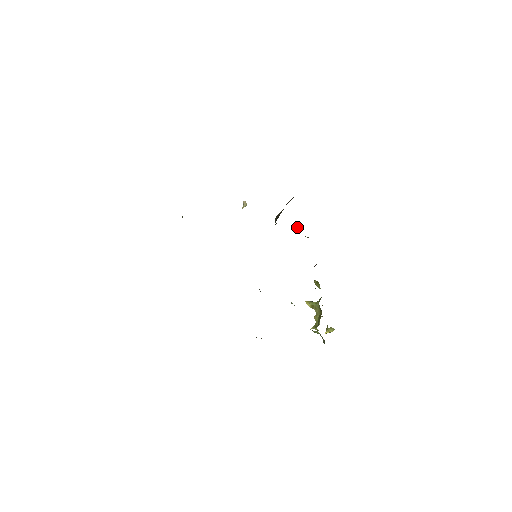
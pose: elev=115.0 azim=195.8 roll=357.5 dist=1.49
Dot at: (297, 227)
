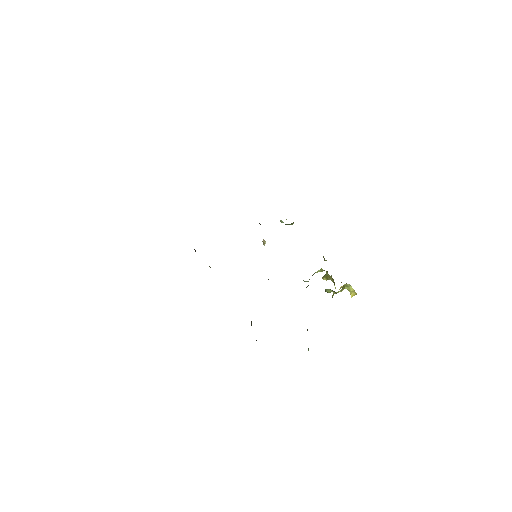
Dot at: (282, 221)
